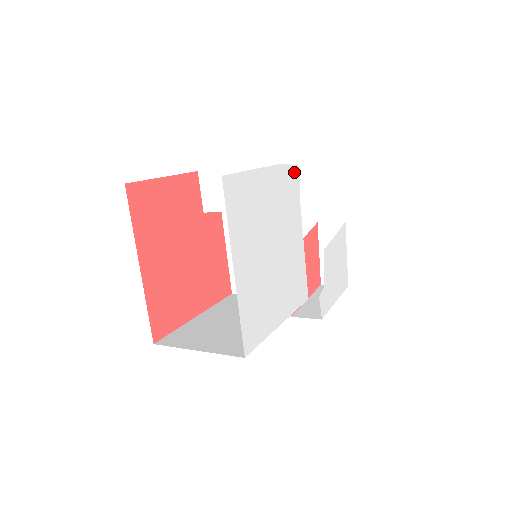
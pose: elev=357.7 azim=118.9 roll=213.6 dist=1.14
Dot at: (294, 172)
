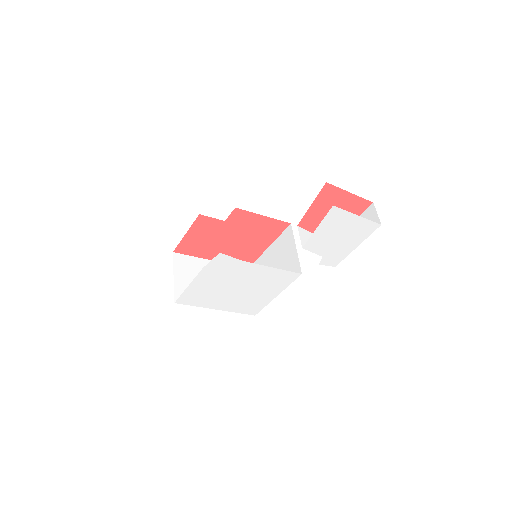
Dot at: (218, 259)
